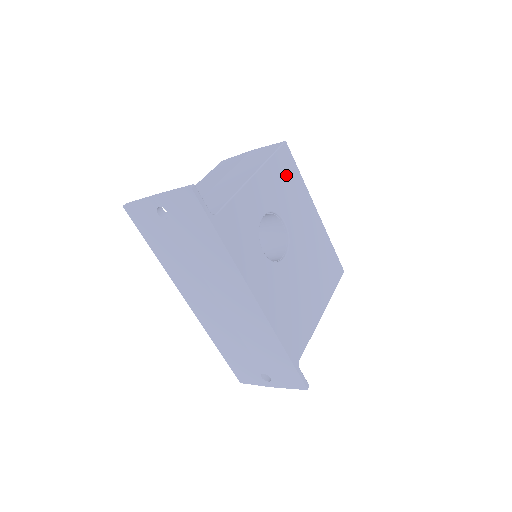
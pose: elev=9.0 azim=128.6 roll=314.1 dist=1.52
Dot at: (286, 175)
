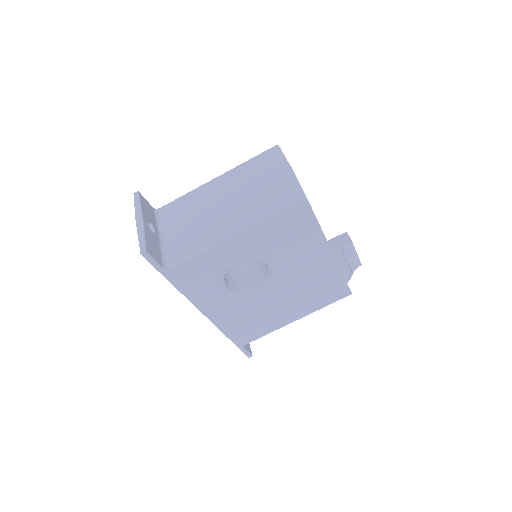
Dot at: (290, 229)
